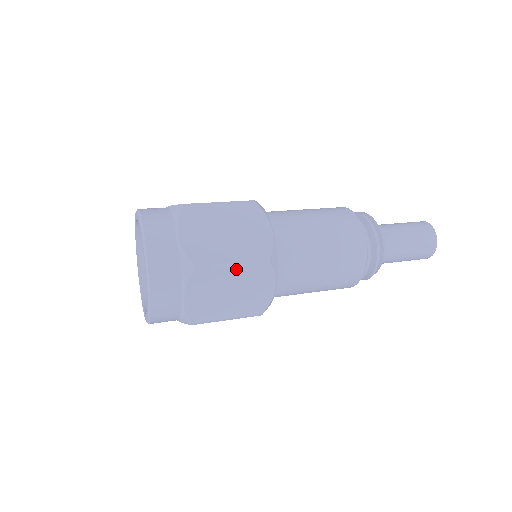
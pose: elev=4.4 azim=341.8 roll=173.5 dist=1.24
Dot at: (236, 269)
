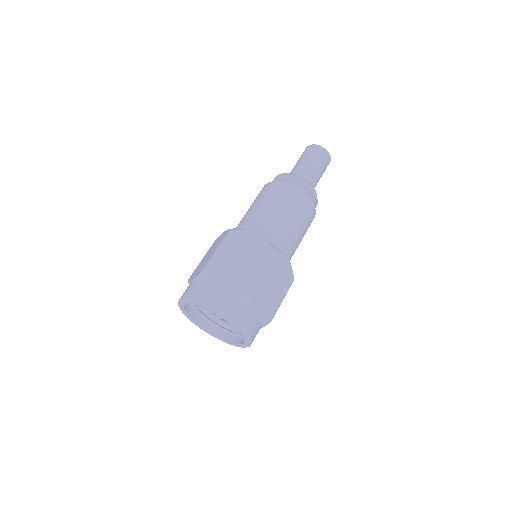
Dot at: (265, 271)
